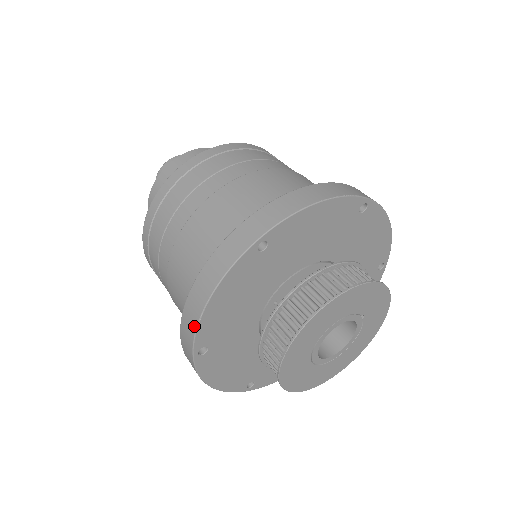
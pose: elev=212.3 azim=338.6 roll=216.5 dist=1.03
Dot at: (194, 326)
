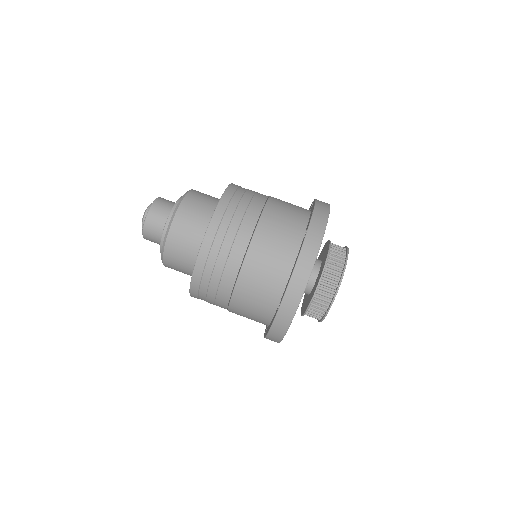
Dot at: (326, 219)
